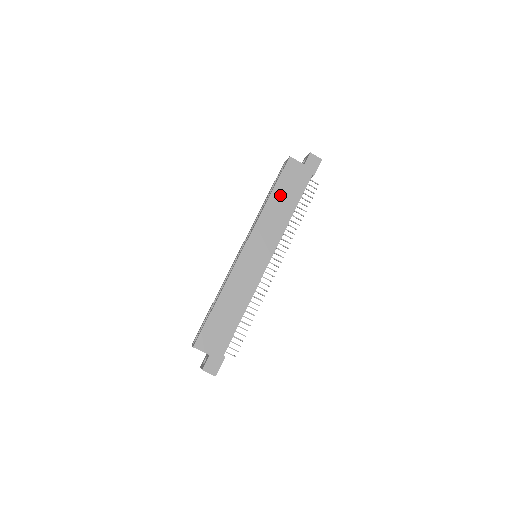
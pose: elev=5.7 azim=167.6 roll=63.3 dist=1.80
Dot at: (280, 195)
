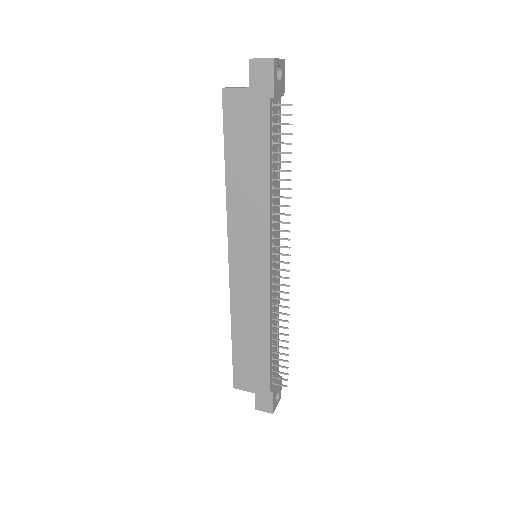
Dot at: (238, 160)
